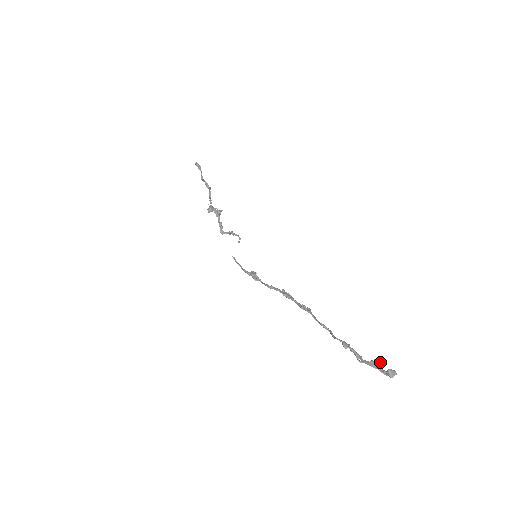
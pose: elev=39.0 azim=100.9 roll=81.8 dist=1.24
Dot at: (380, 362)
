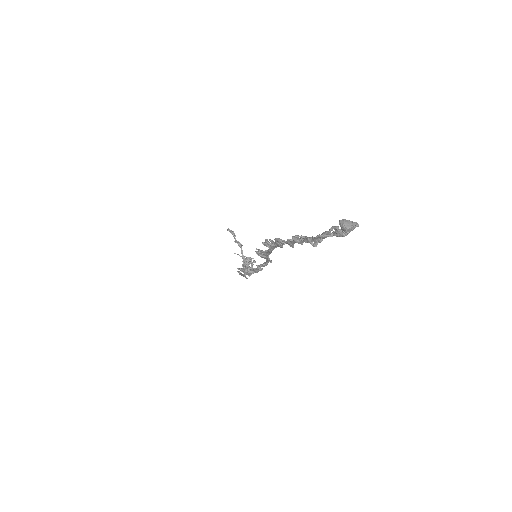
Dot at: (336, 226)
